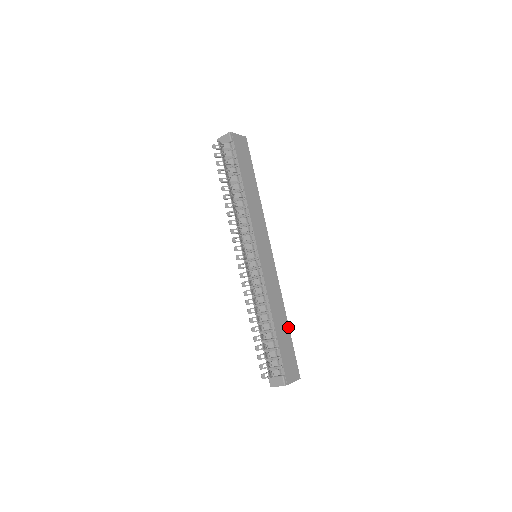
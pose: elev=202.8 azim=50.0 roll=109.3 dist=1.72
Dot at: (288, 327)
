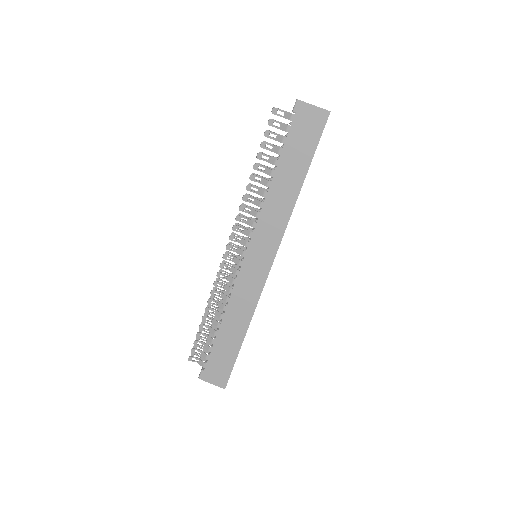
Dot at: (241, 342)
